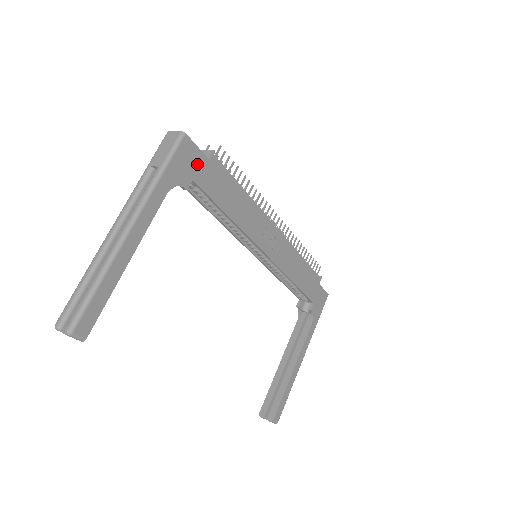
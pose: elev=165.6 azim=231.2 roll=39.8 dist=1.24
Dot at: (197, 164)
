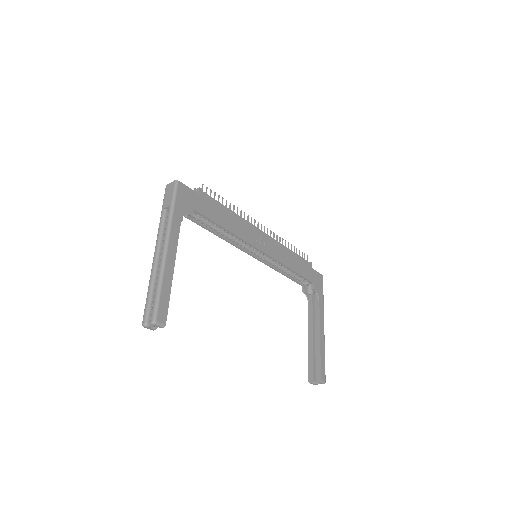
Dot at: (192, 198)
